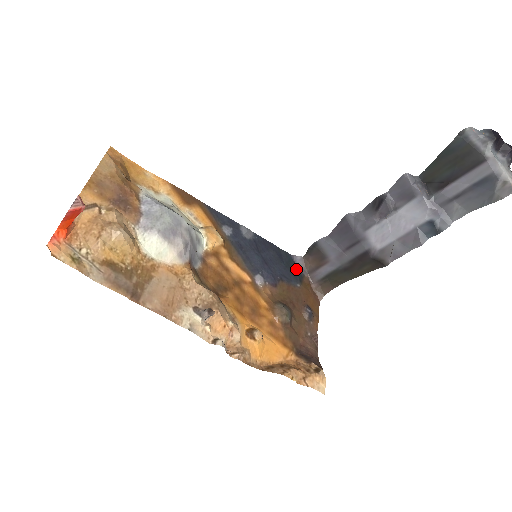
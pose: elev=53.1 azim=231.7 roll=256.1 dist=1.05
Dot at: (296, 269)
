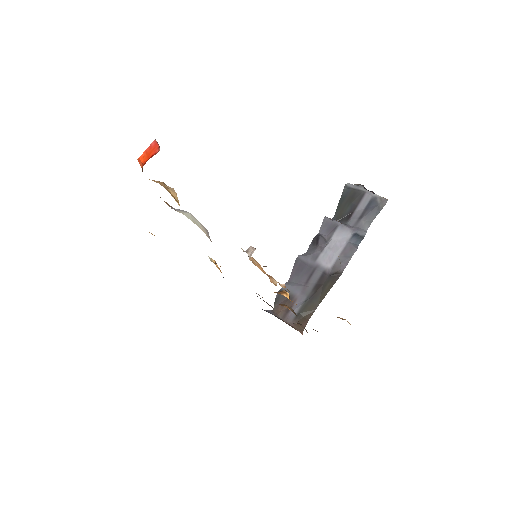
Dot at: (272, 314)
